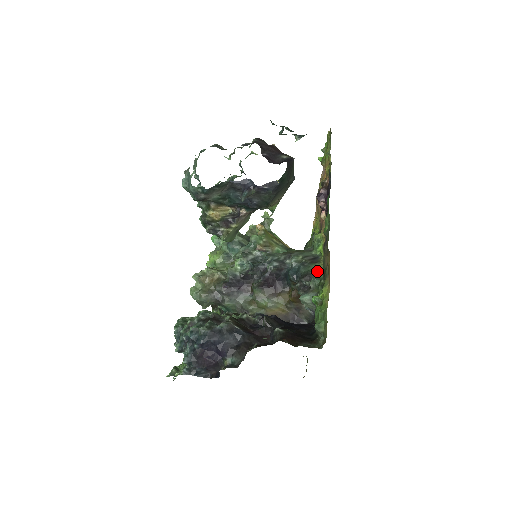
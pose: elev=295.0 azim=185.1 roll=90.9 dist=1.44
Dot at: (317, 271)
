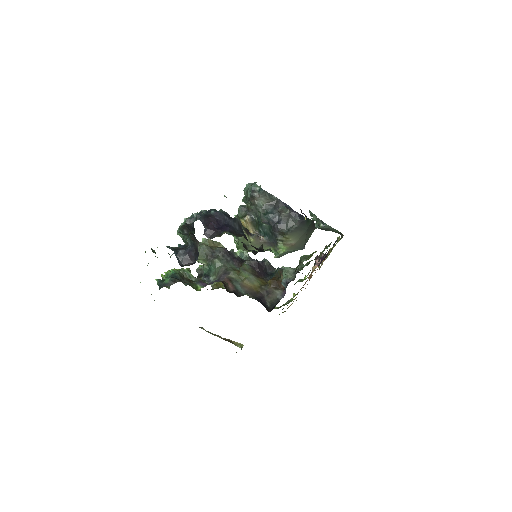
Dot at: occluded
